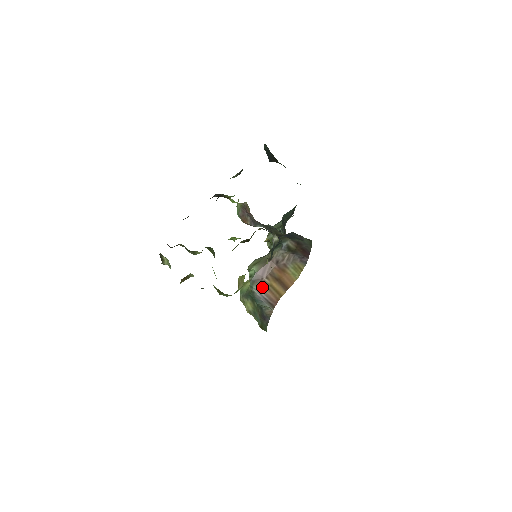
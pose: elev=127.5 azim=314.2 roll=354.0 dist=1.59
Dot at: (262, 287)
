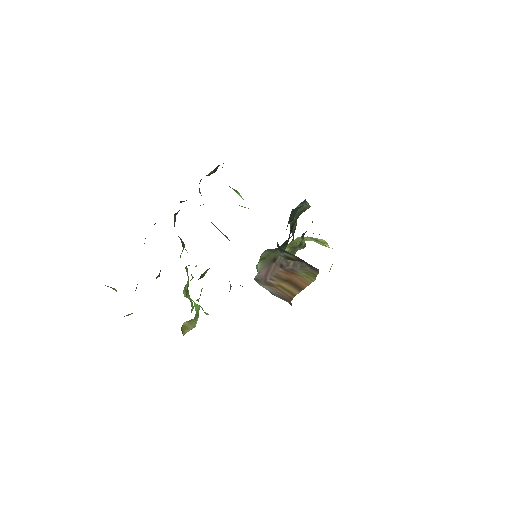
Dot at: (269, 285)
